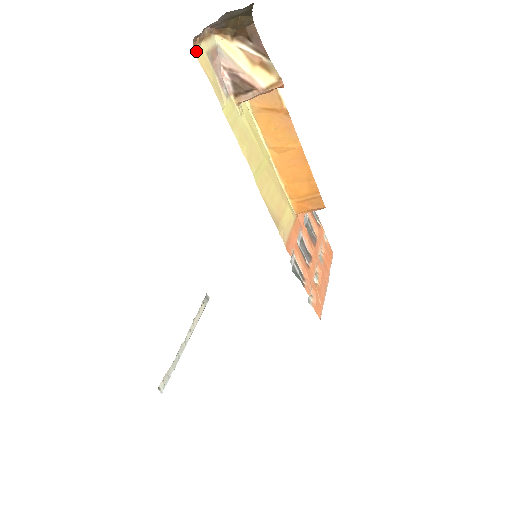
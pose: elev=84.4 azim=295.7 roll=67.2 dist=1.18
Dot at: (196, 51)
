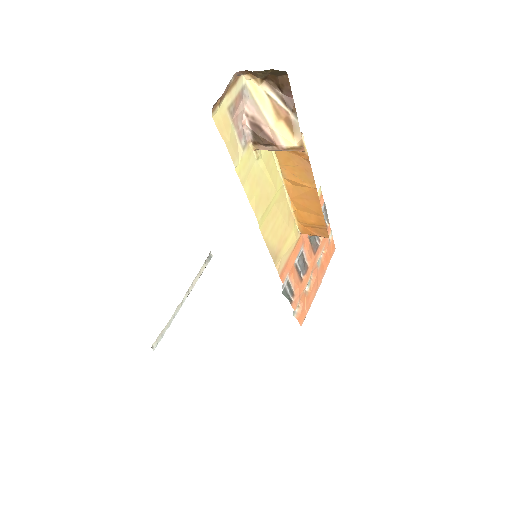
Dot at: (215, 114)
